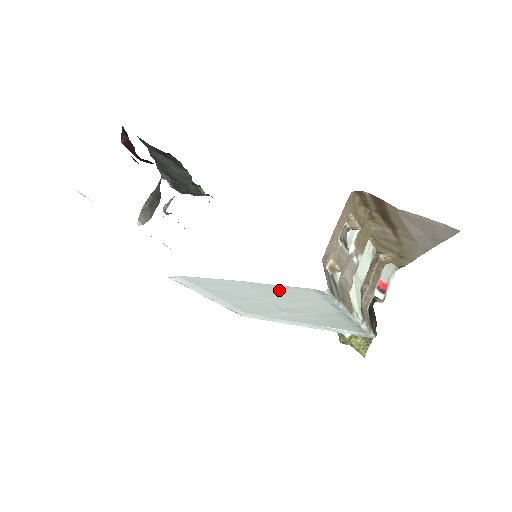
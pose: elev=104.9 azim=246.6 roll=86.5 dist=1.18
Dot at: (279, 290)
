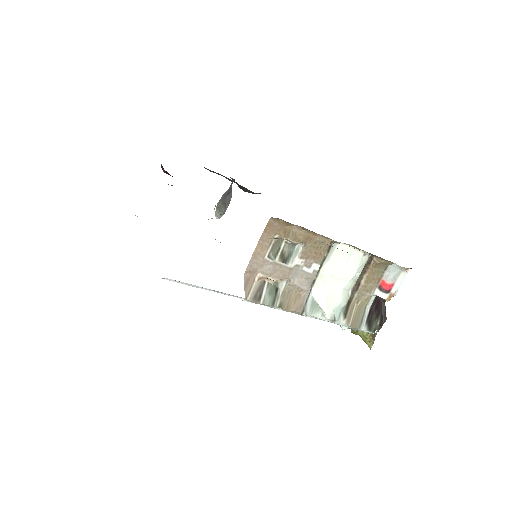
Dot at: occluded
